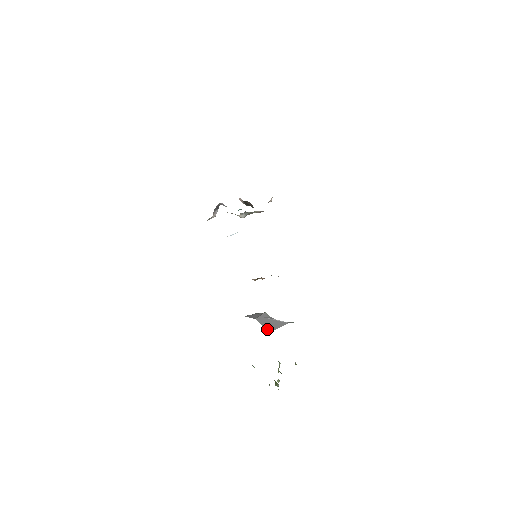
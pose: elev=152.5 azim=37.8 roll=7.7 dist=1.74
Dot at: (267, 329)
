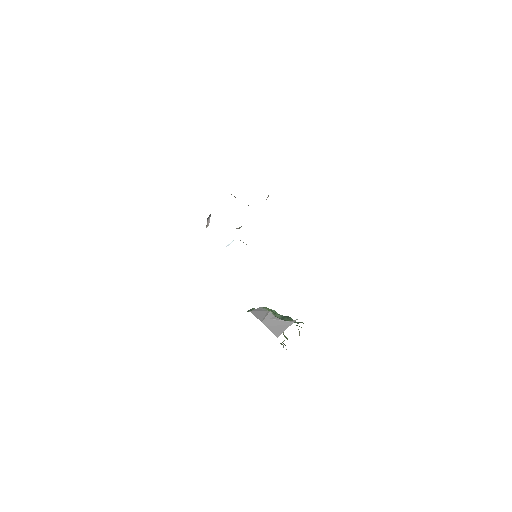
Dot at: (274, 334)
